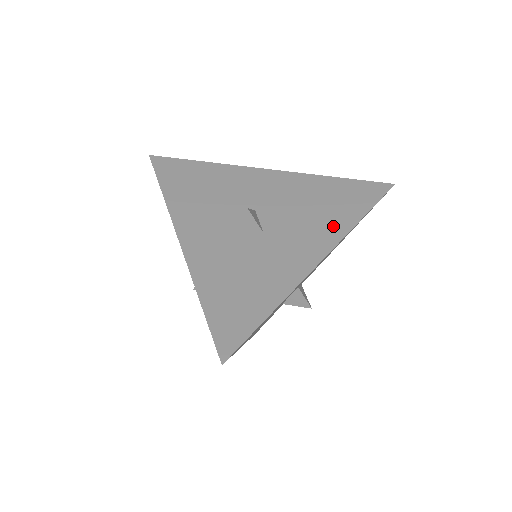
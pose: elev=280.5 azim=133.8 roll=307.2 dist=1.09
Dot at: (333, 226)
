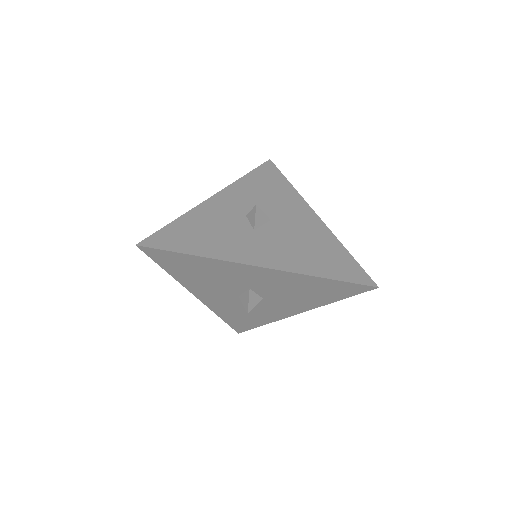
Dot at: (296, 263)
